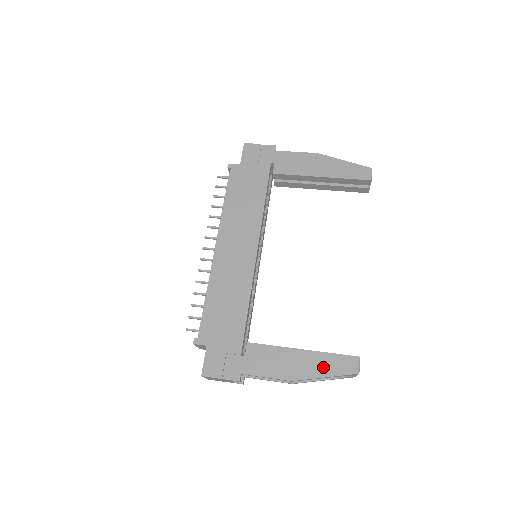
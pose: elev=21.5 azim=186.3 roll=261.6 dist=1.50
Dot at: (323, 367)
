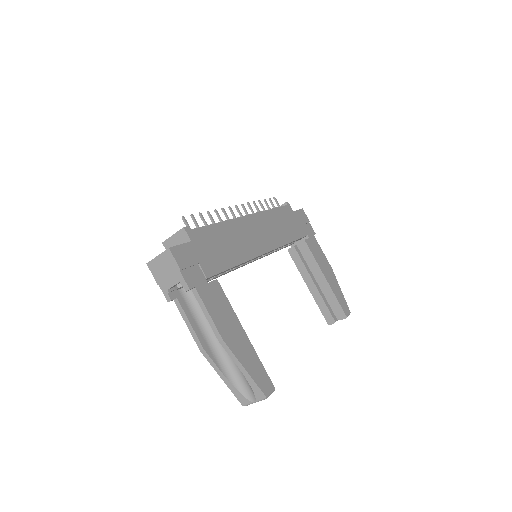
Dot at: (250, 362)
